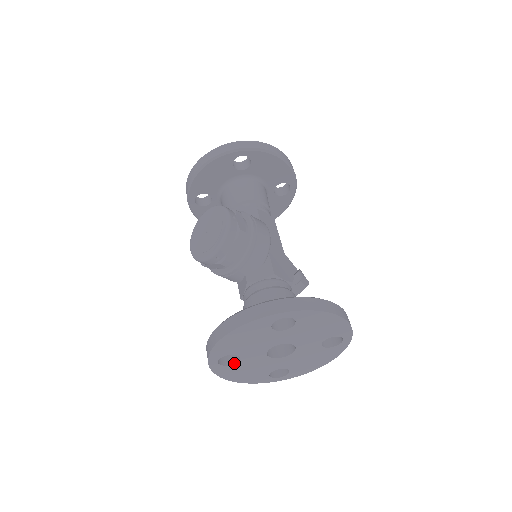
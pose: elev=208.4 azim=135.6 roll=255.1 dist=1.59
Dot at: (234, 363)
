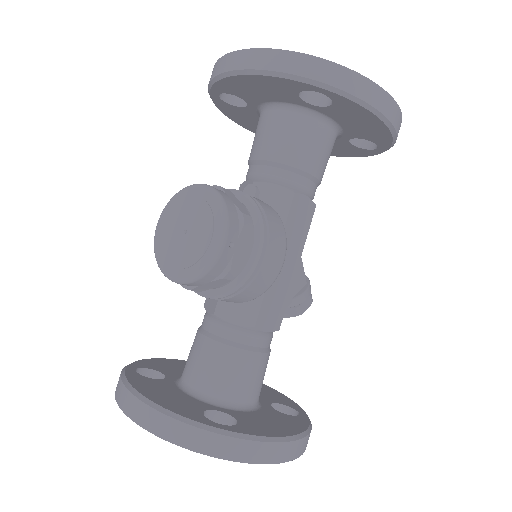
Dot at: occluded
